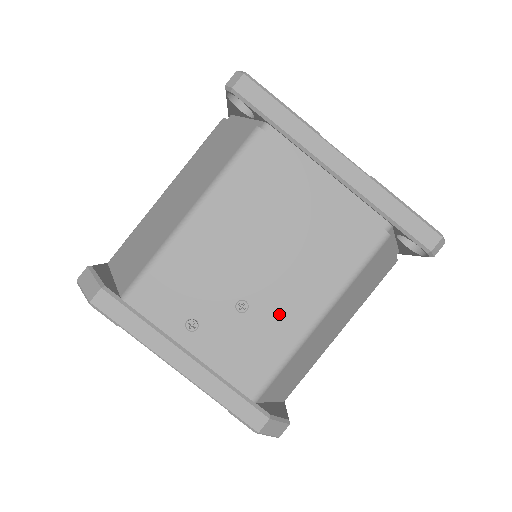
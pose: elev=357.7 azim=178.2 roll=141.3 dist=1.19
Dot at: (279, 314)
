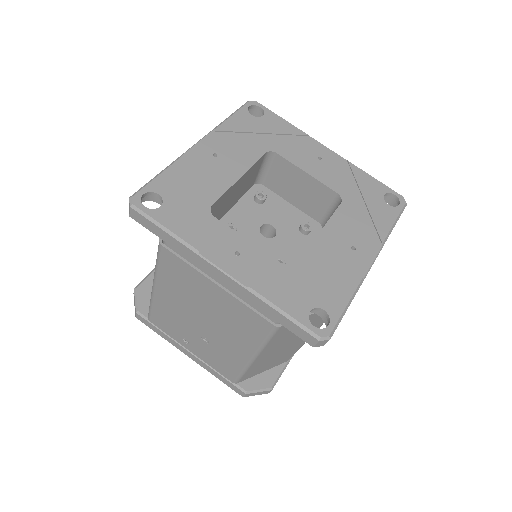
Dot at: (227, 350)
